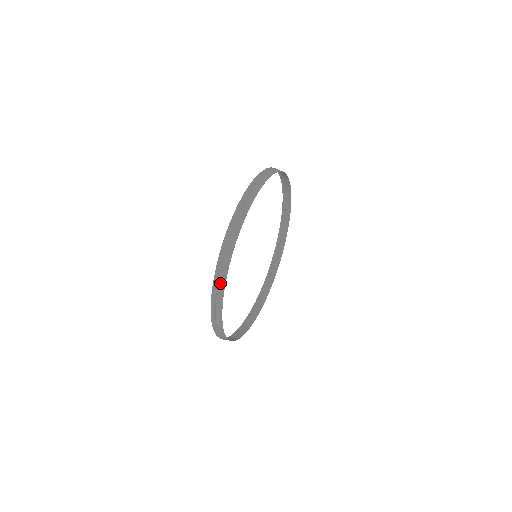
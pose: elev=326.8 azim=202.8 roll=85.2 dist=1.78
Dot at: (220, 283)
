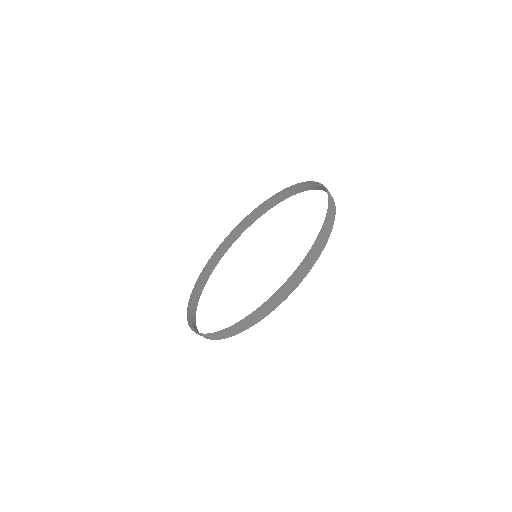
Dot at: (319, 247)
